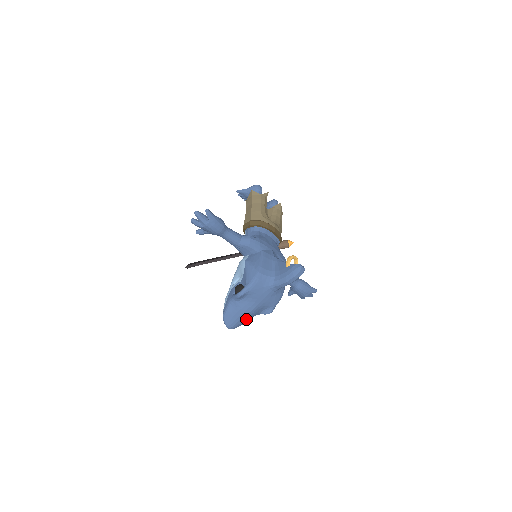
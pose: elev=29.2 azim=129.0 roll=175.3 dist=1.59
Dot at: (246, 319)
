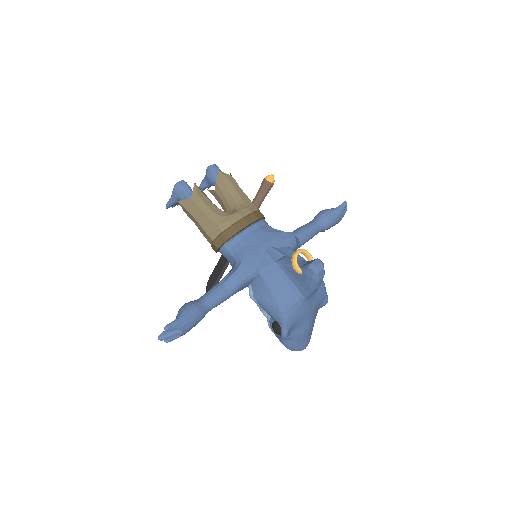
Dot at: (311, 330)
